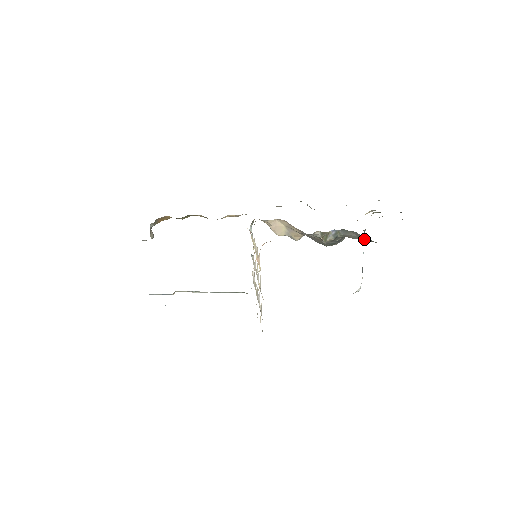
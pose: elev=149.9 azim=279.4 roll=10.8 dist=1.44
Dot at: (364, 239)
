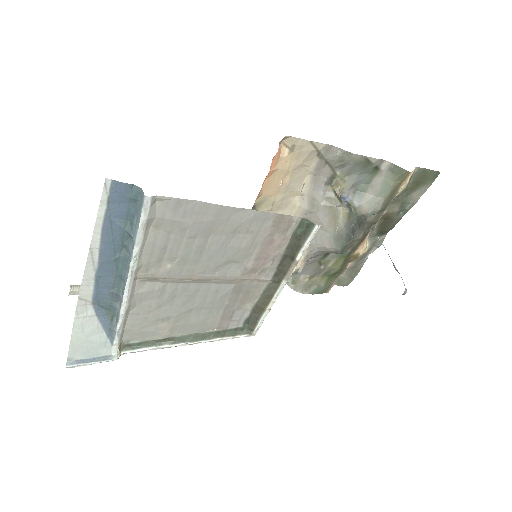
Dot at: (383, 189)
